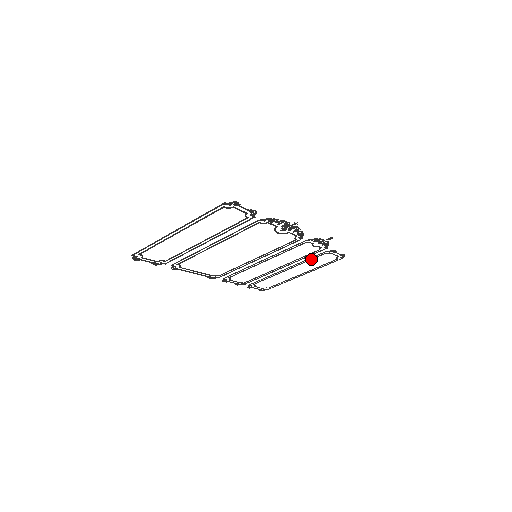
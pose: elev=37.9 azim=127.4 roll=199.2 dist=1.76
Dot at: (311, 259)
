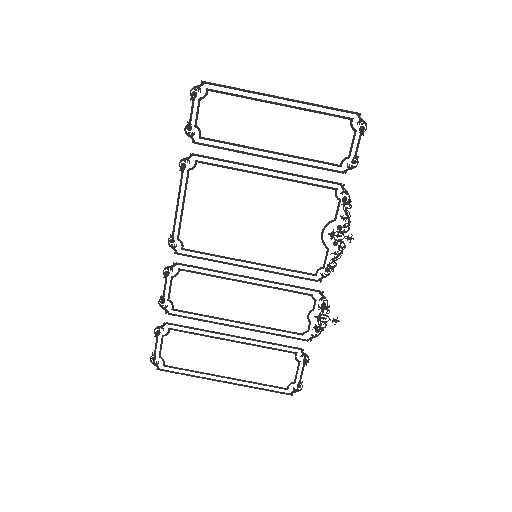
Dot at: (274, 348)
